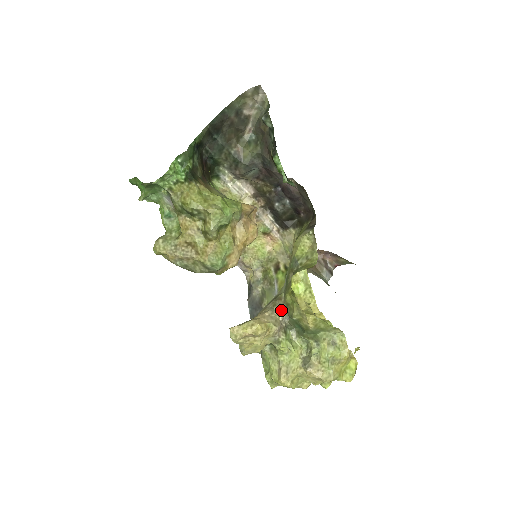
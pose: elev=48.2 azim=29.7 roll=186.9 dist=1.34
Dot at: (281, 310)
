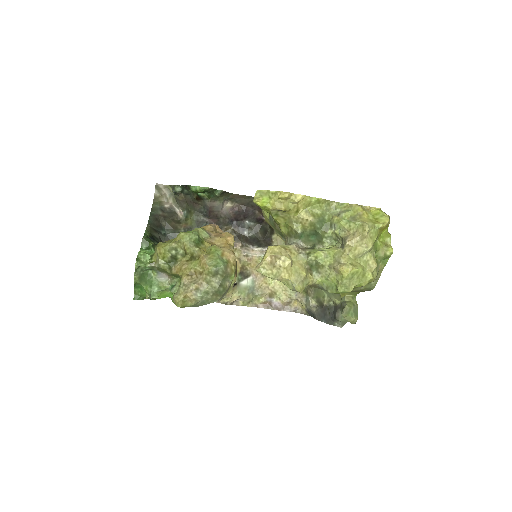
Dot at: (291, 243)
